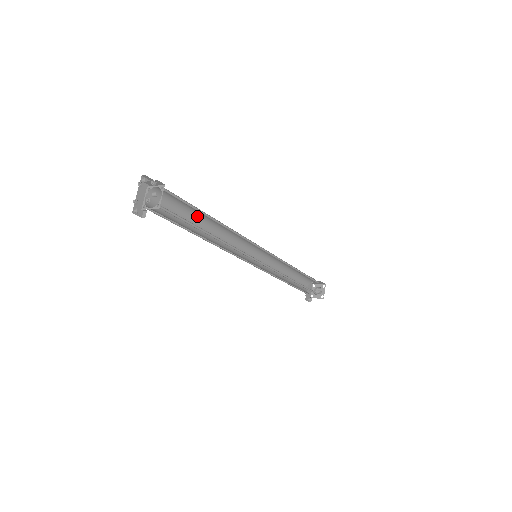
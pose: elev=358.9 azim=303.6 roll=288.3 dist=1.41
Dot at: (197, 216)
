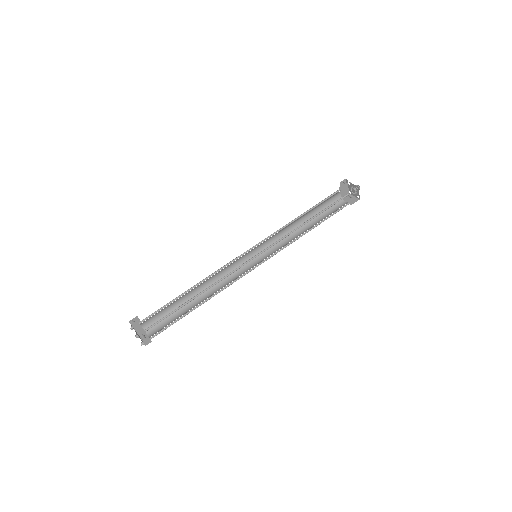
Dot at: (185, 294)
